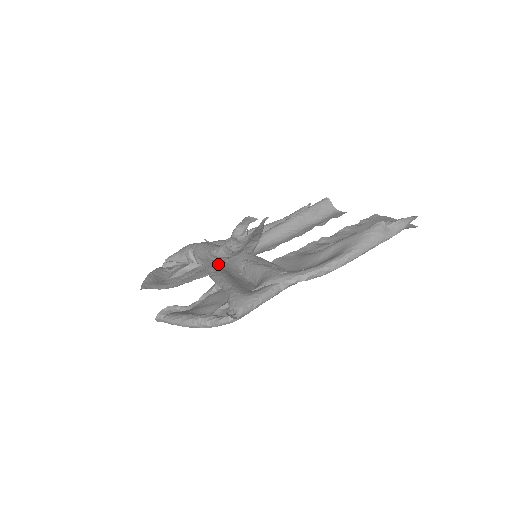
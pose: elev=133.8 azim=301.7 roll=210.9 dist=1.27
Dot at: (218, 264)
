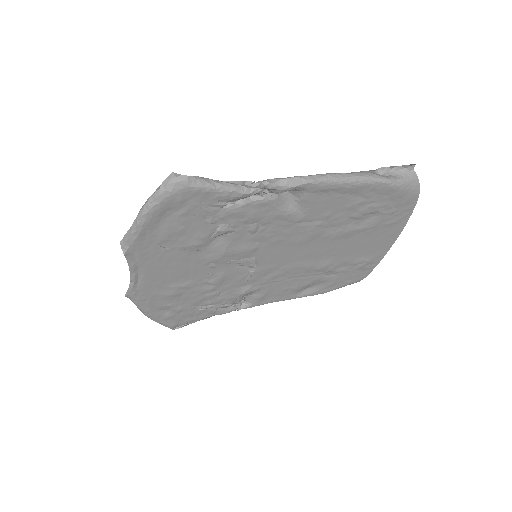
Dot at: occluded
